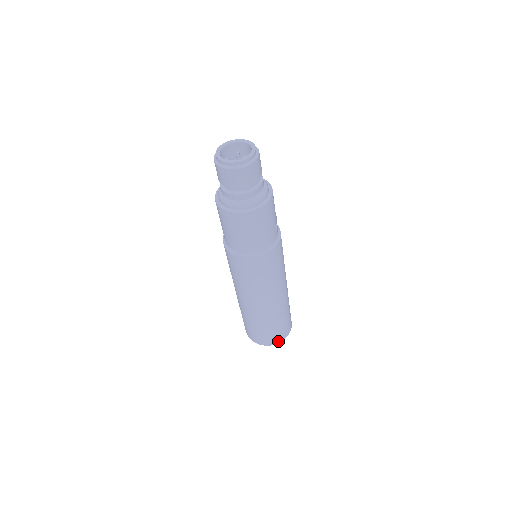
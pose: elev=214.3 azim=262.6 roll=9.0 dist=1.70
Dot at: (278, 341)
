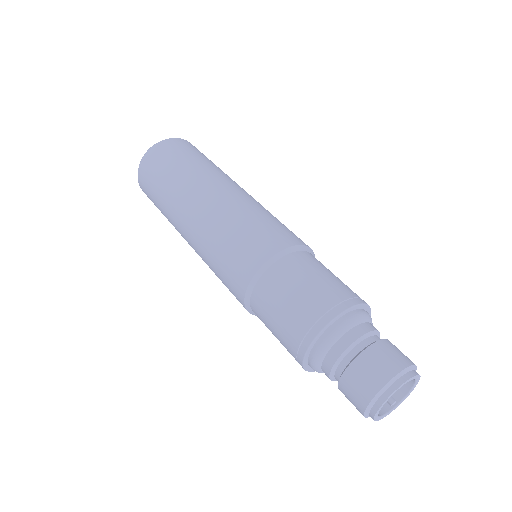
Dot at: occluded
